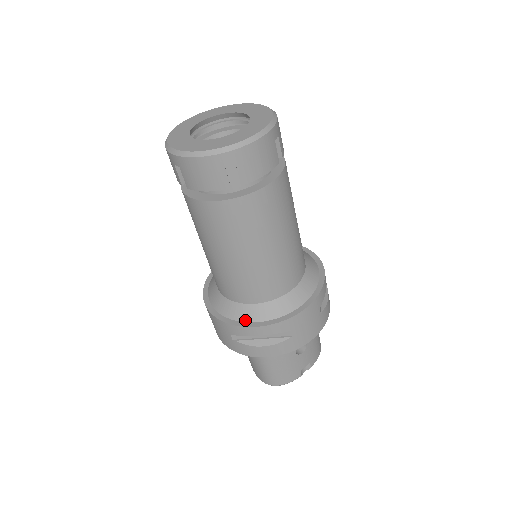
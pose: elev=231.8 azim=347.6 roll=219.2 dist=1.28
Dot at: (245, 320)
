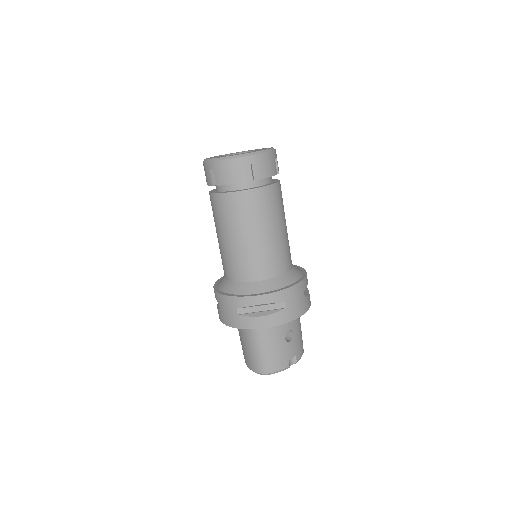
Dot at: (249, 293)
